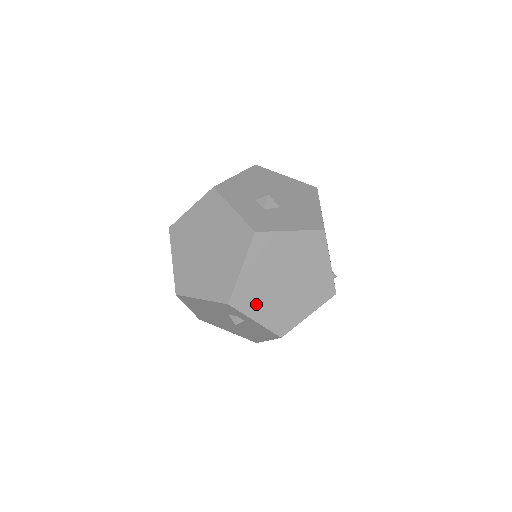
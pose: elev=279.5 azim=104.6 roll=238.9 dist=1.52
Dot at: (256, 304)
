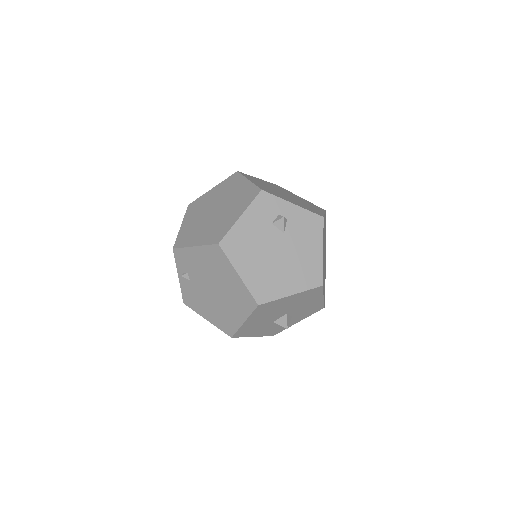
Dot at: occluded
